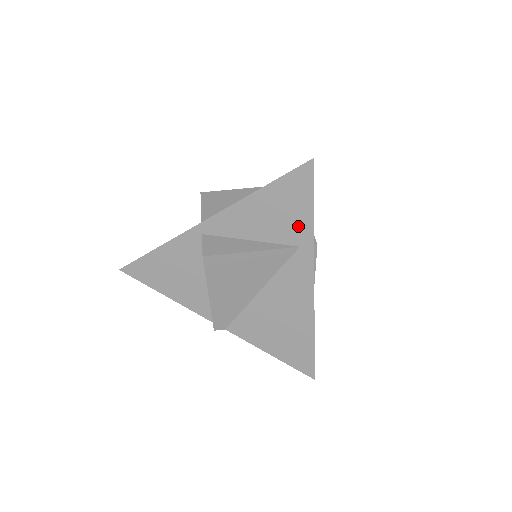
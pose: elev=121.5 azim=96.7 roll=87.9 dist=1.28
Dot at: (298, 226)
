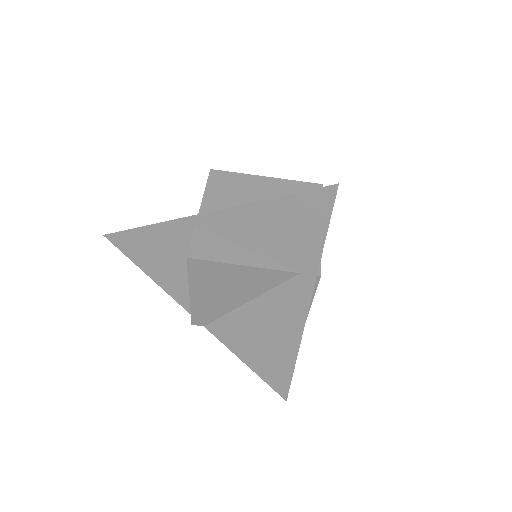
Dot at: (303, 251)
